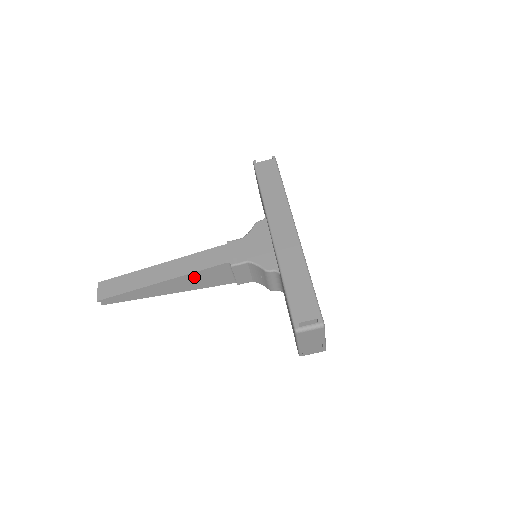
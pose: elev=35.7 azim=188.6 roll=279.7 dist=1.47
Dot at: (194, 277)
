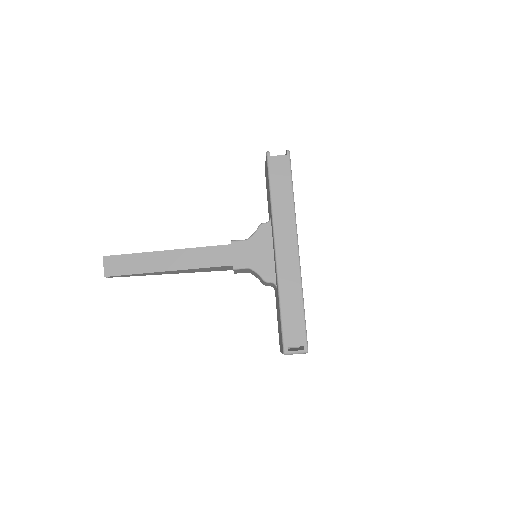
Dot at: (197, 269)
